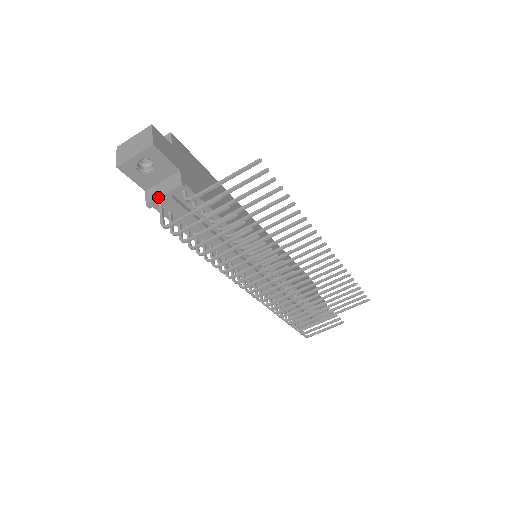
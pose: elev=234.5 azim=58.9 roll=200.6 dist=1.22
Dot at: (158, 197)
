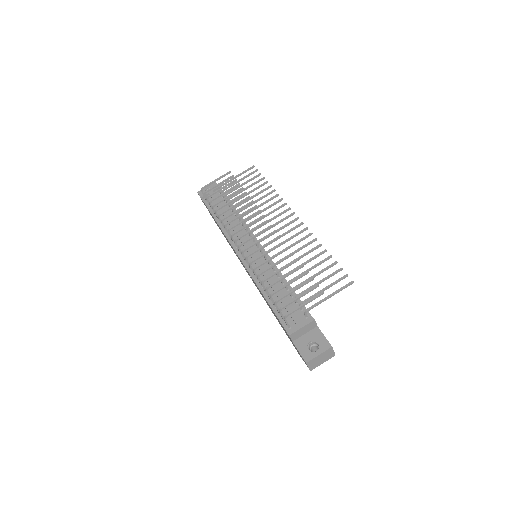
Dot at: (207, 192)
